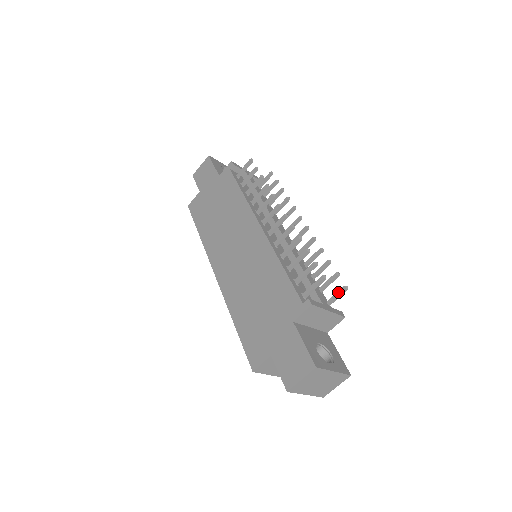
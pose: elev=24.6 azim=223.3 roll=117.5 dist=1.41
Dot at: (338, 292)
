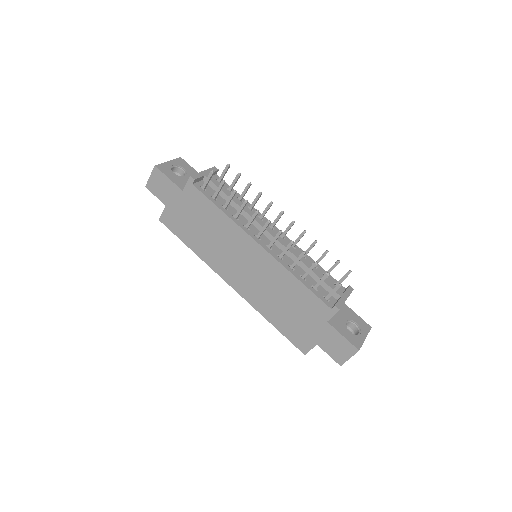
Dot at: (344, 276)
